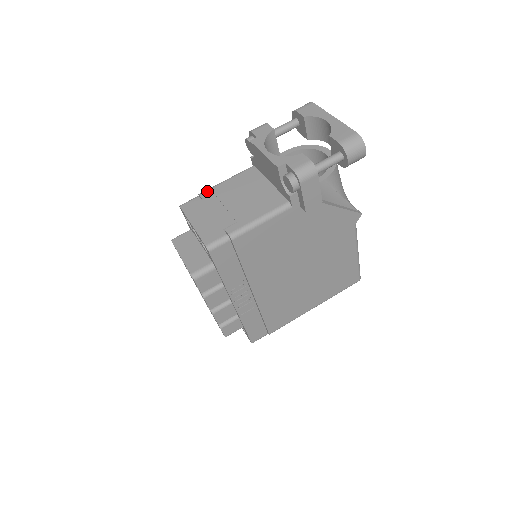
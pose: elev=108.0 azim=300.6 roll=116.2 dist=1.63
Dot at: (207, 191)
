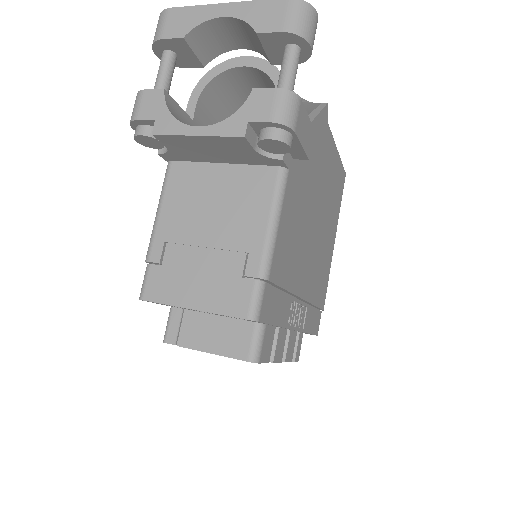
Dot at: (153, 248)
